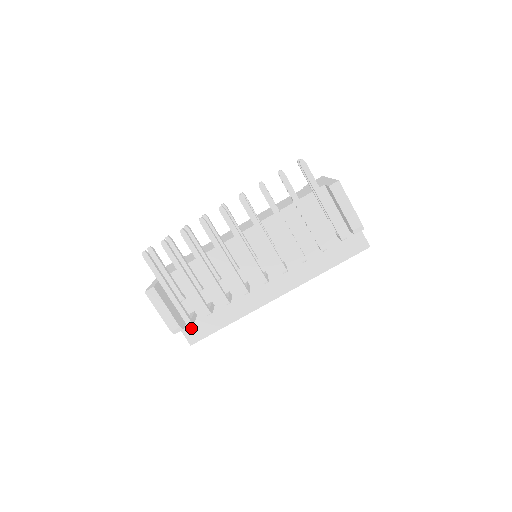
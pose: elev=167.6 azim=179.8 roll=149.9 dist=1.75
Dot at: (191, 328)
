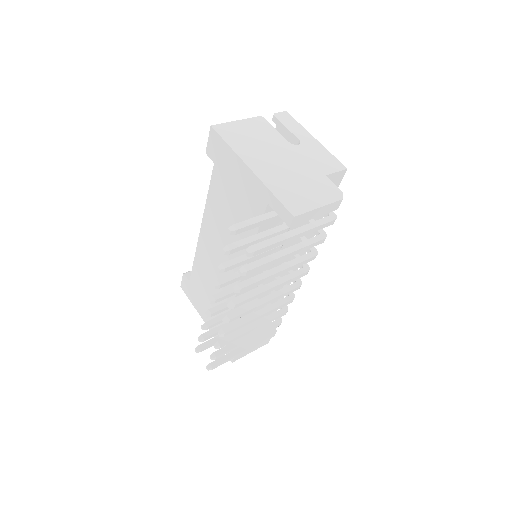
Dot at: (266, 315)
